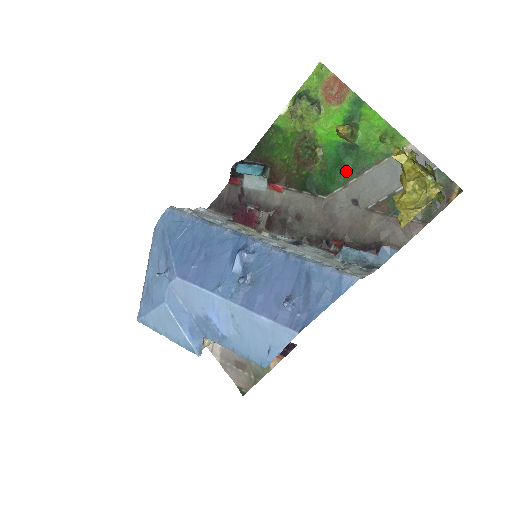
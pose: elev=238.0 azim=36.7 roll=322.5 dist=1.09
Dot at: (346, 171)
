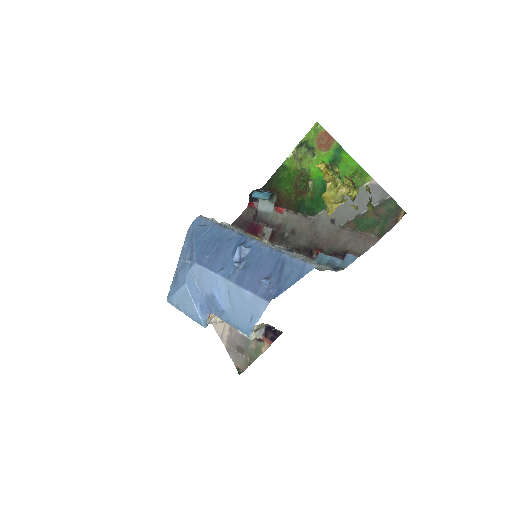
Dot at: occluded
